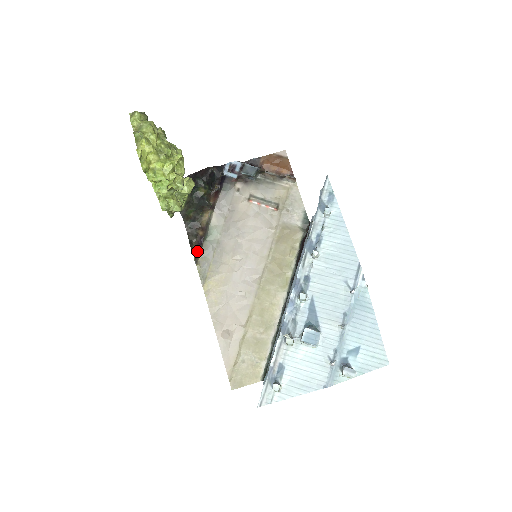
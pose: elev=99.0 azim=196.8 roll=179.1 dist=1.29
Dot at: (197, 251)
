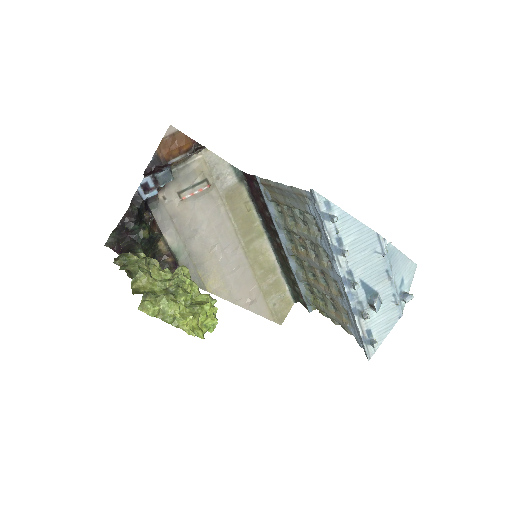
Dot at: occluded
